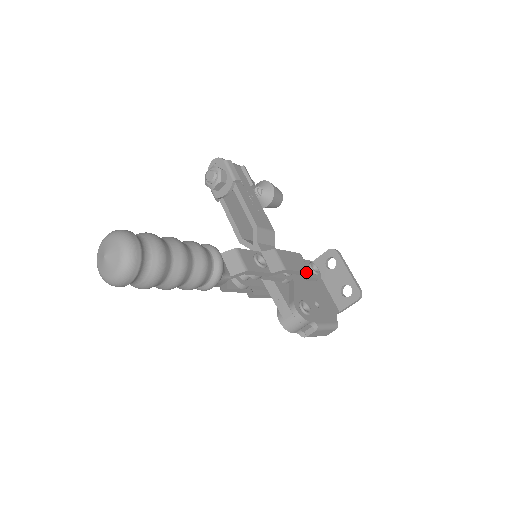
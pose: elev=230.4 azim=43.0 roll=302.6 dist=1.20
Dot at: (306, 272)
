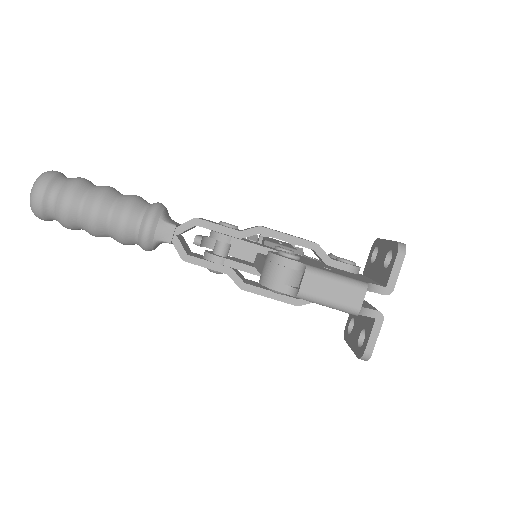
Dot at: (307, 241)
